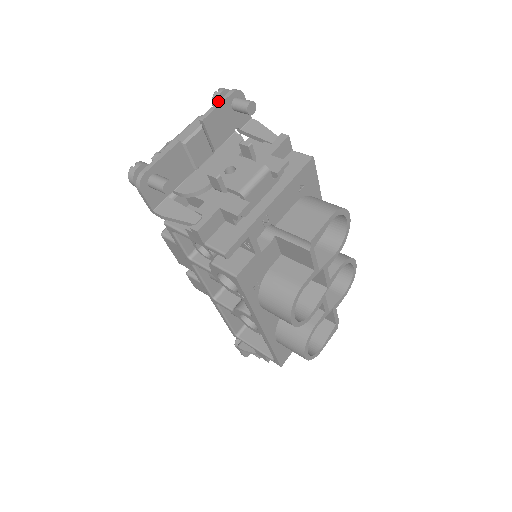
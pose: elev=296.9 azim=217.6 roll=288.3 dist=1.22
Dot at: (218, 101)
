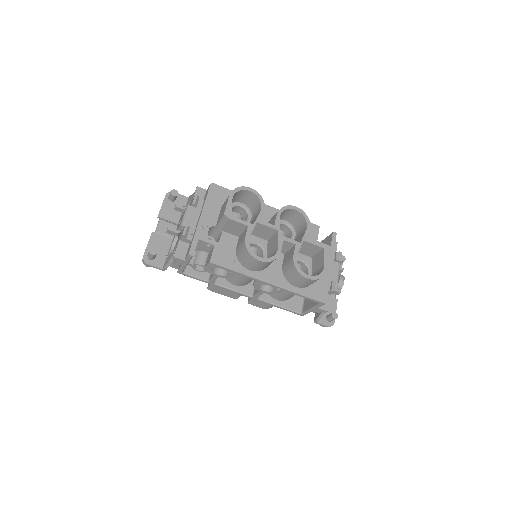
Dot at: (162, 204)
